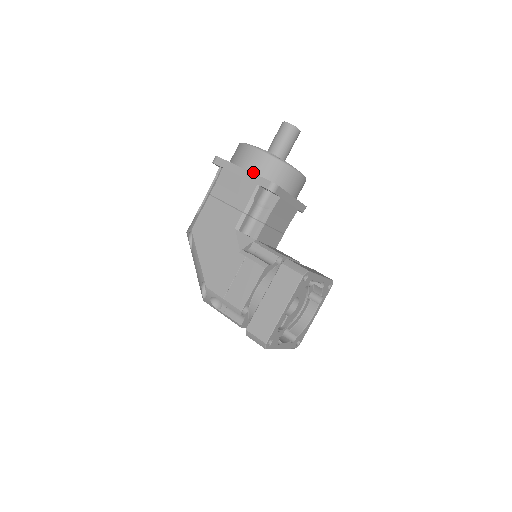
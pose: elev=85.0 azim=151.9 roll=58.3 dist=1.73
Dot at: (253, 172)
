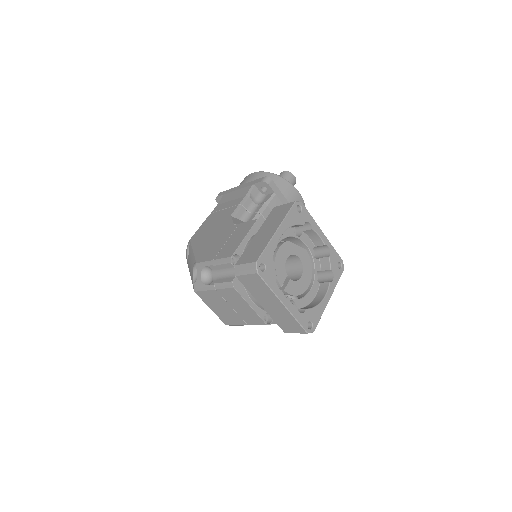
Dot at: occluded
